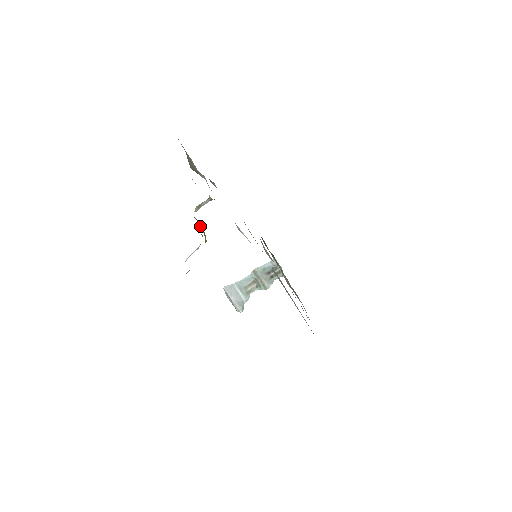
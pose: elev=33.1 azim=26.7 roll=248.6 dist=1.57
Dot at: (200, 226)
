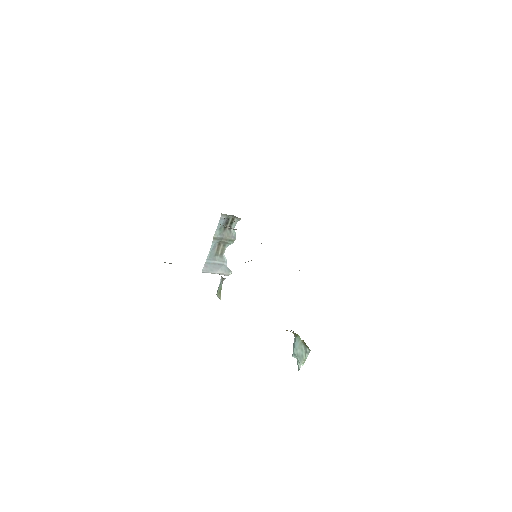
Dot at: occluded
